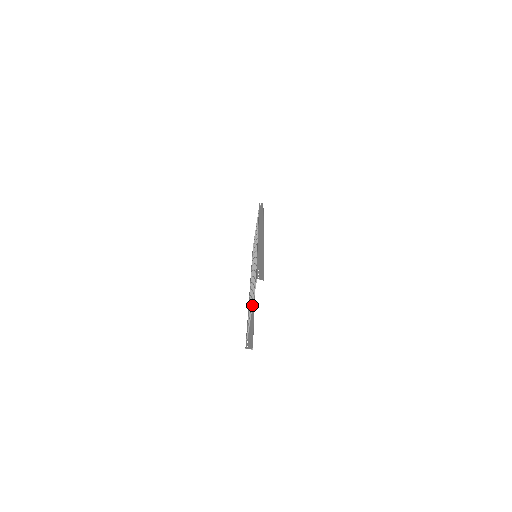
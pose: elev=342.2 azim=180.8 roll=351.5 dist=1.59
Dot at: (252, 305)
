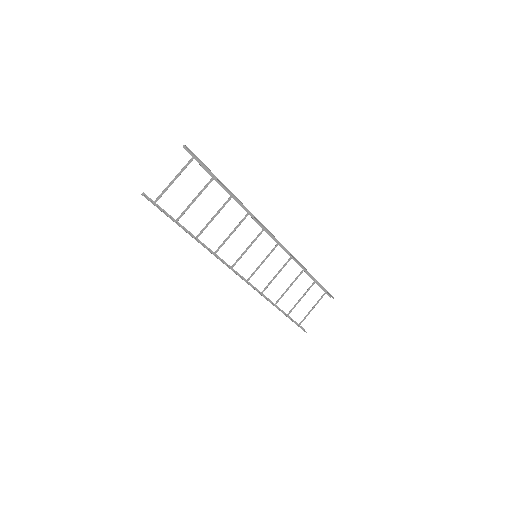
Dot at: (175, 178)
